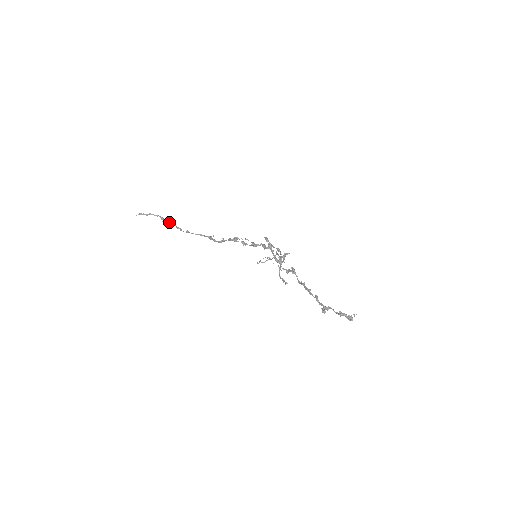
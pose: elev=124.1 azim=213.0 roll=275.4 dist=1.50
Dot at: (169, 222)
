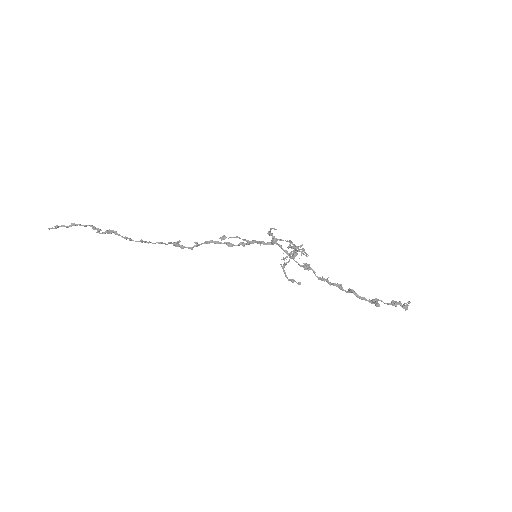
Dot at: (107, 232)
